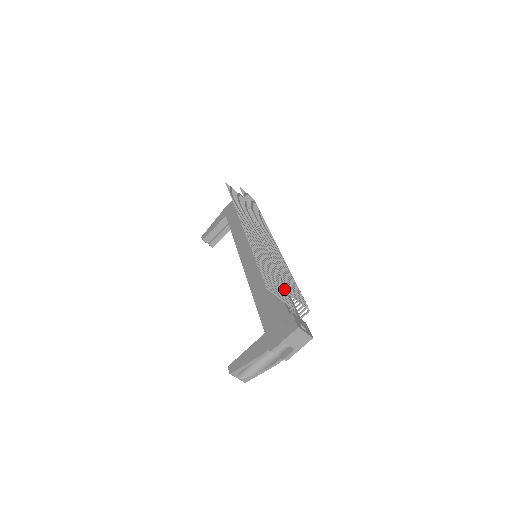
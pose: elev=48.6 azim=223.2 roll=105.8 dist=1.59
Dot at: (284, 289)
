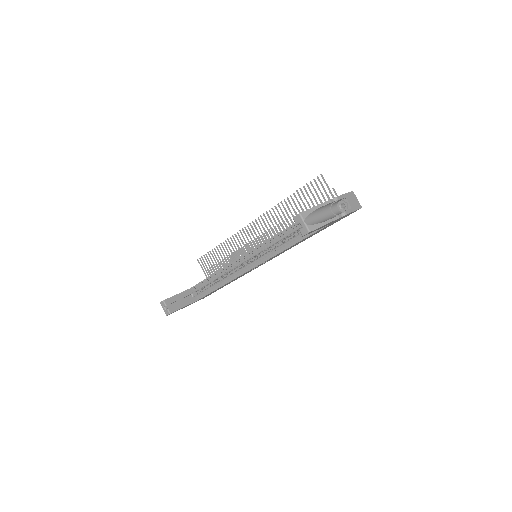
Dot at: occluded
